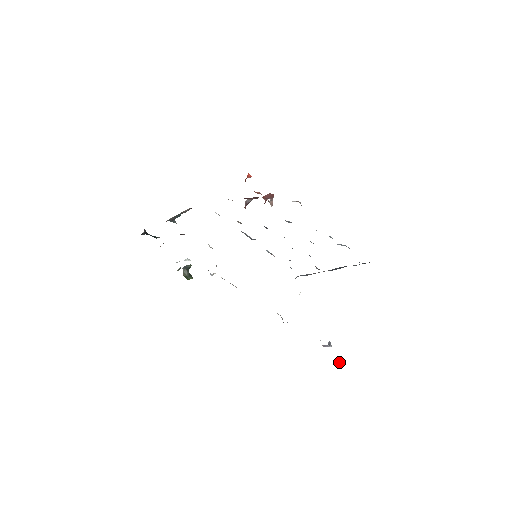
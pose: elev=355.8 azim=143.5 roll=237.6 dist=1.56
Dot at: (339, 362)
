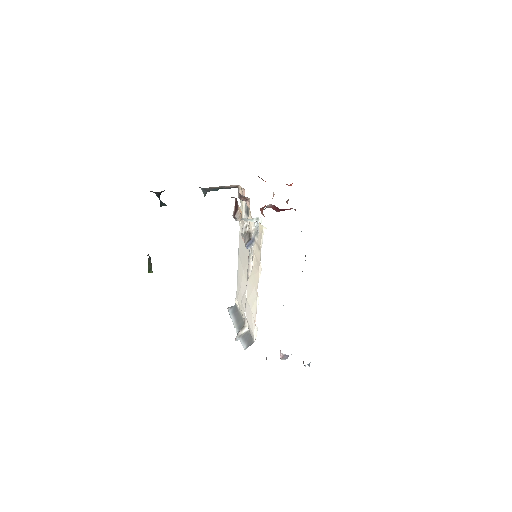
Dot at: (309, 364)
